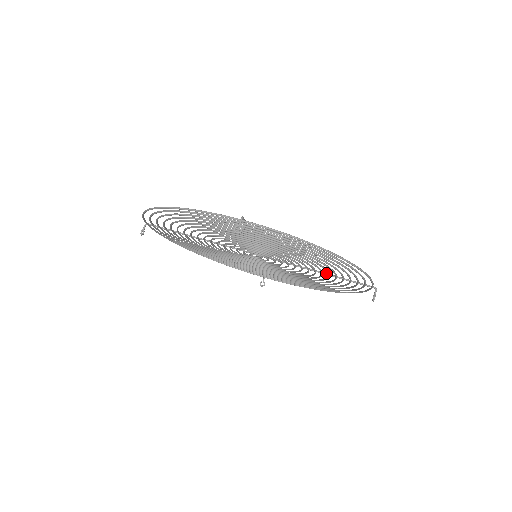
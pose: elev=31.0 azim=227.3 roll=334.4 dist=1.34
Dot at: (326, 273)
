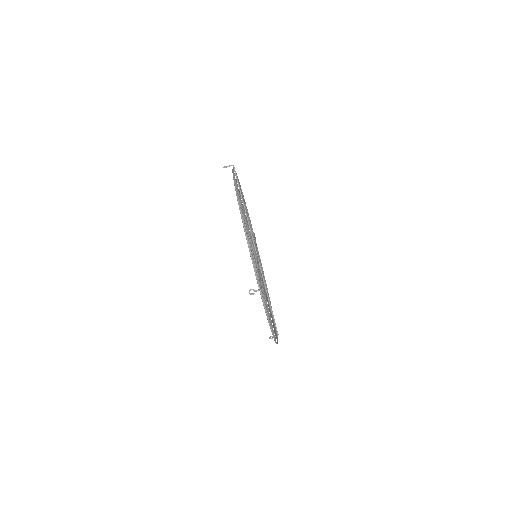
Dot at: (270, 304)
